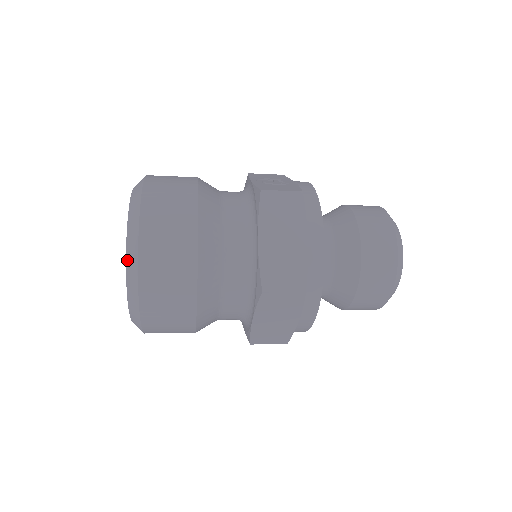
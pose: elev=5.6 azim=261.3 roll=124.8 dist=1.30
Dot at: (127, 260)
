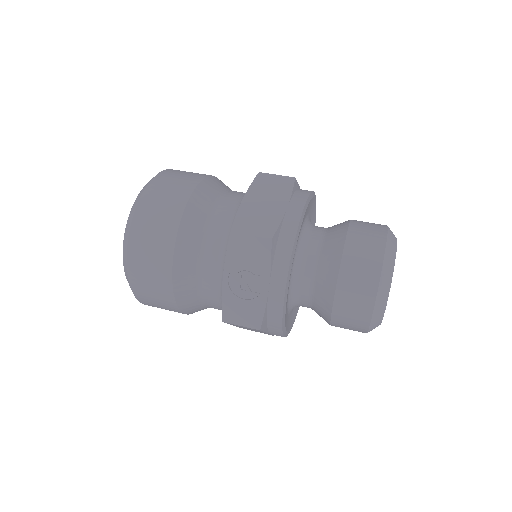
Dot at: occluded
